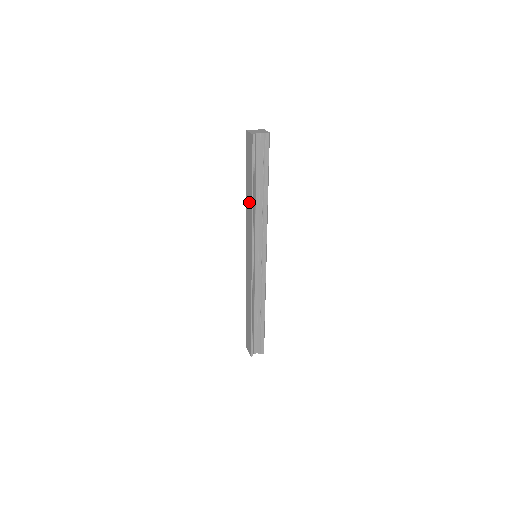
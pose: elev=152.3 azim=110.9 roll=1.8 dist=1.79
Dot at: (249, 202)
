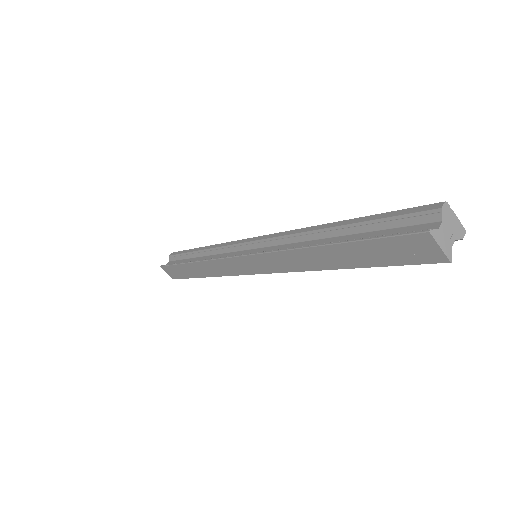
Dot at: (318, 261)
